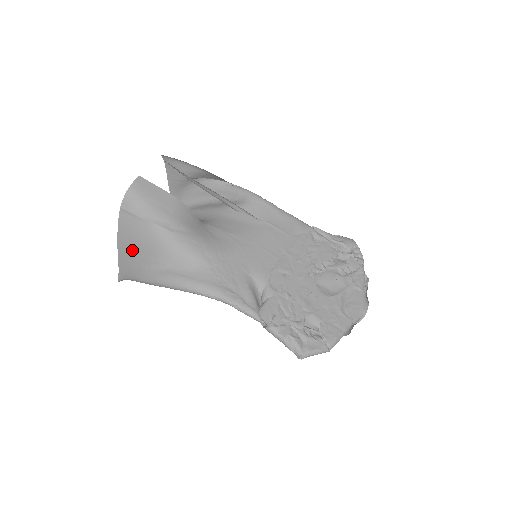
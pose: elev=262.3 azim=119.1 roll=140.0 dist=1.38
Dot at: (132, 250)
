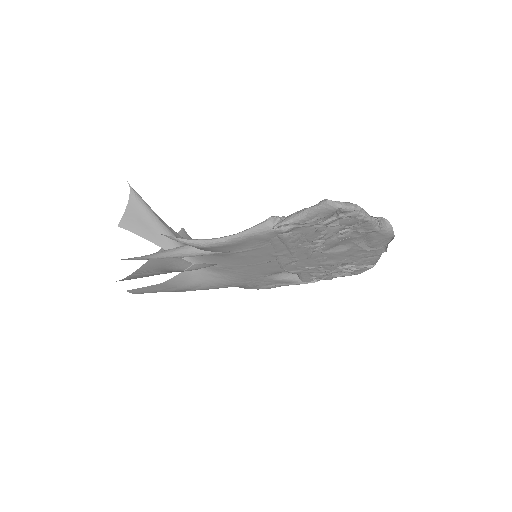
Dot at: occluded
